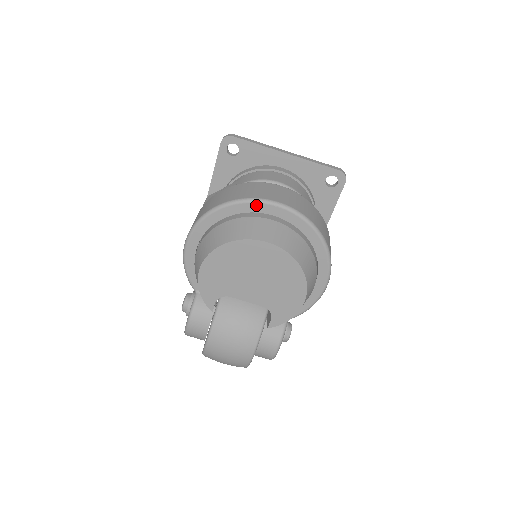
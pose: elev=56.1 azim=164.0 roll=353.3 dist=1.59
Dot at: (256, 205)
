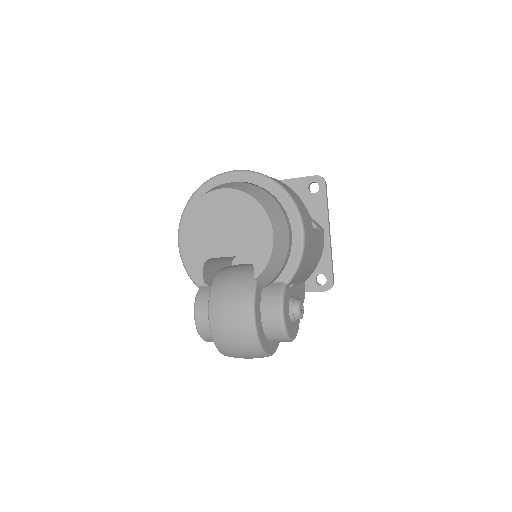
Dot at: (216, 180)
